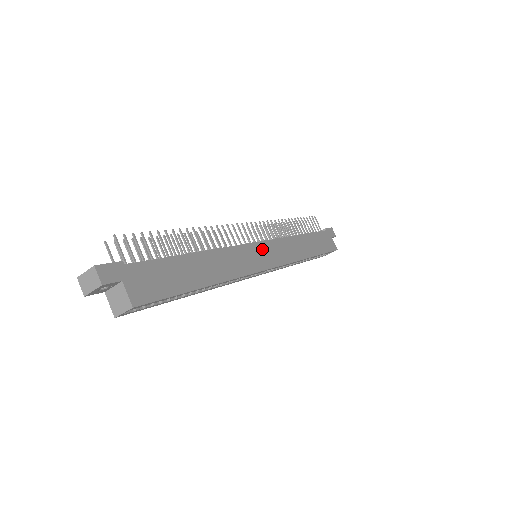
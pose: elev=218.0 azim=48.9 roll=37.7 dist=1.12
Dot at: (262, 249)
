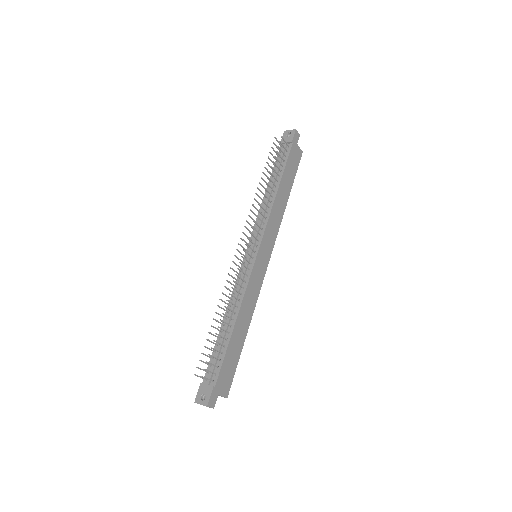
Dot at: (261, 255)
